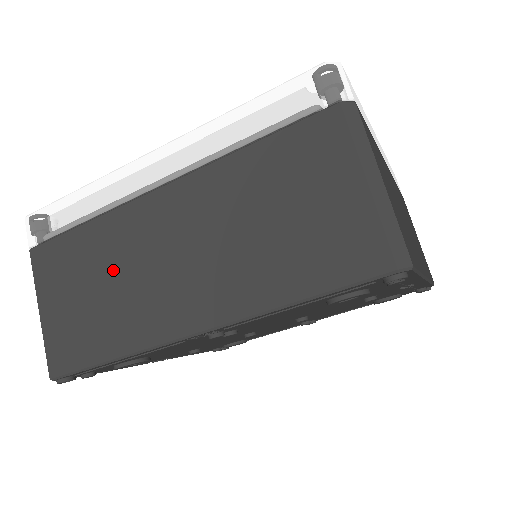
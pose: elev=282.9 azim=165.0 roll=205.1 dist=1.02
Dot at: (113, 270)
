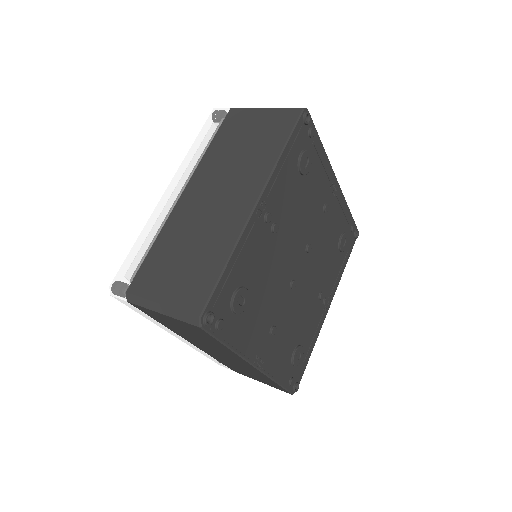
Dot at: (189, 237)
